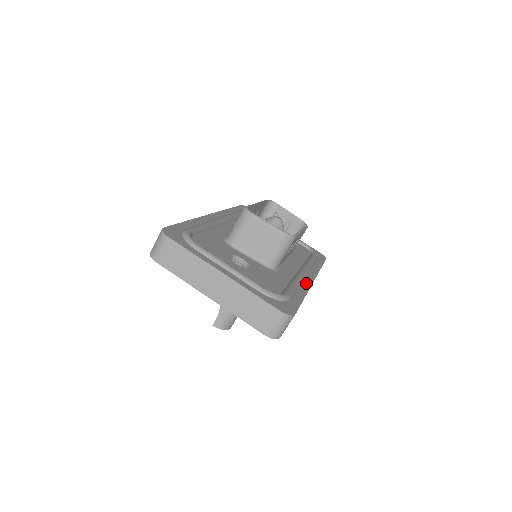
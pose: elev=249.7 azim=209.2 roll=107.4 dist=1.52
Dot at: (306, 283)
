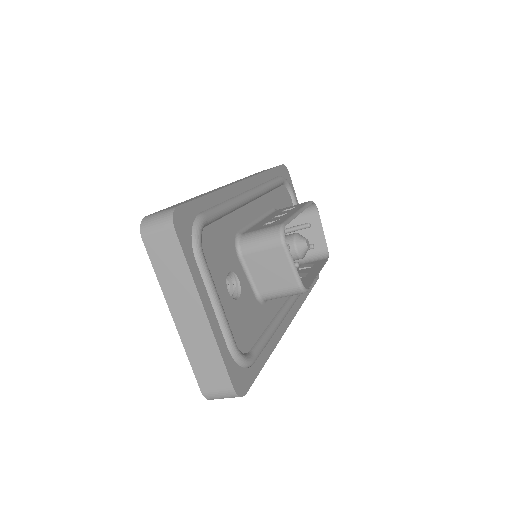
Dot at: (282, 328)
